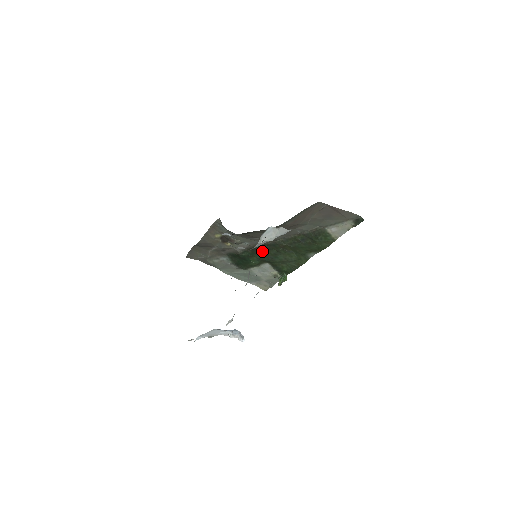
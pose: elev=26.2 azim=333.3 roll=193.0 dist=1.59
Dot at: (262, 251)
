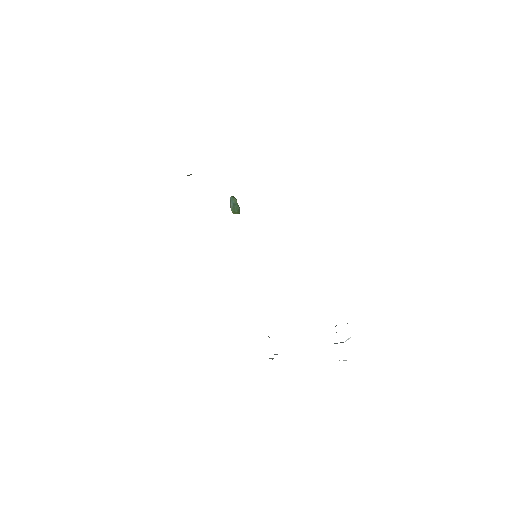
Dot at: occluded
